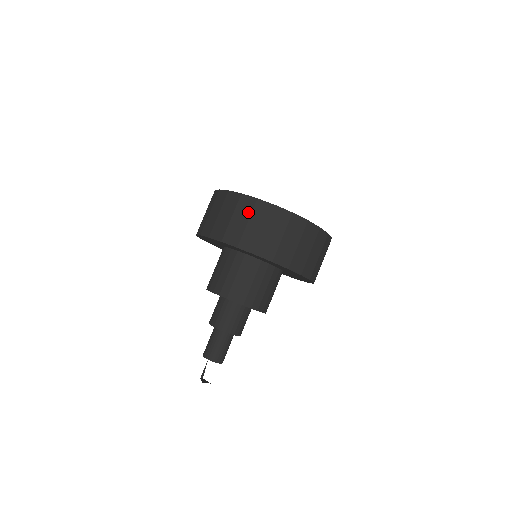
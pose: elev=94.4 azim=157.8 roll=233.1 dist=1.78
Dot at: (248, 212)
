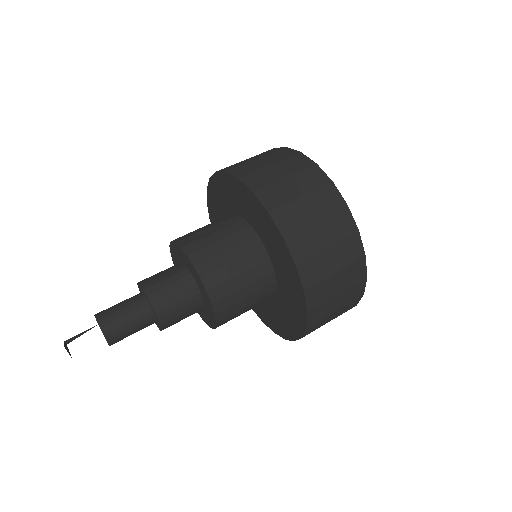
Dot at: (311, 187)
